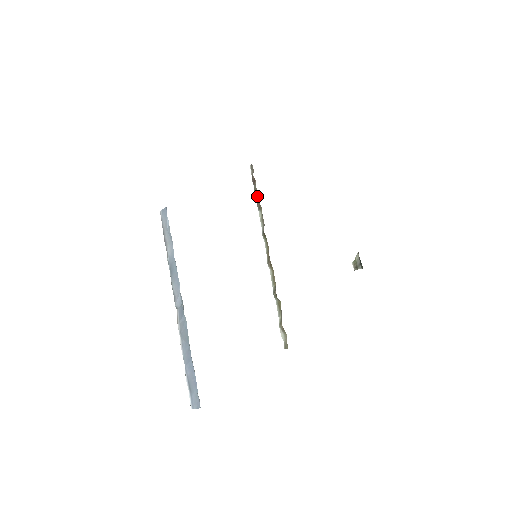
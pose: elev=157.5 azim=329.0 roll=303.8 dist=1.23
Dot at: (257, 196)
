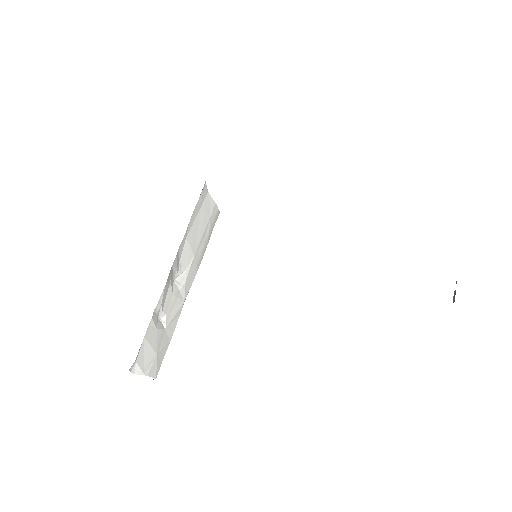
Dot at: occluded
